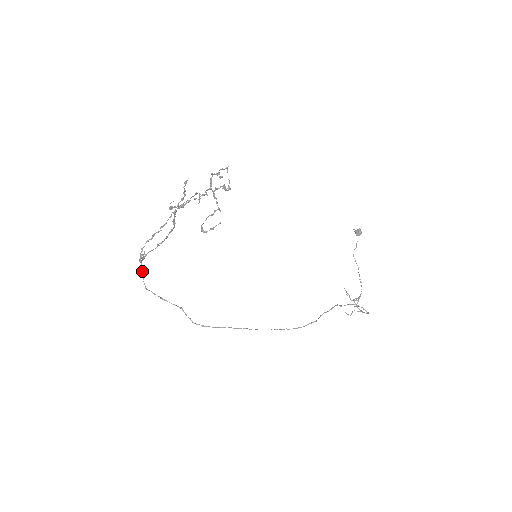
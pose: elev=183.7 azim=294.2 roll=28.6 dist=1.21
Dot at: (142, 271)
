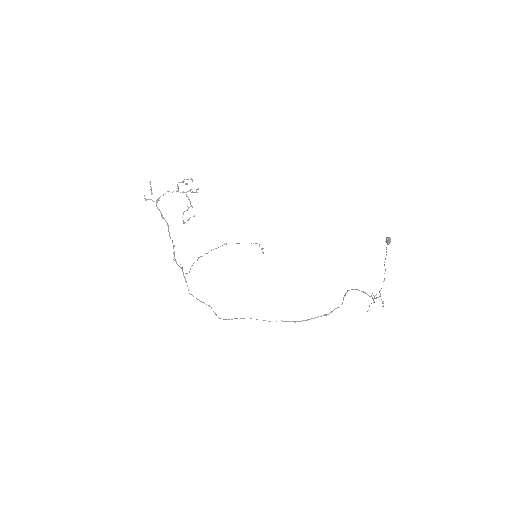
Dot at: (185, 279)
